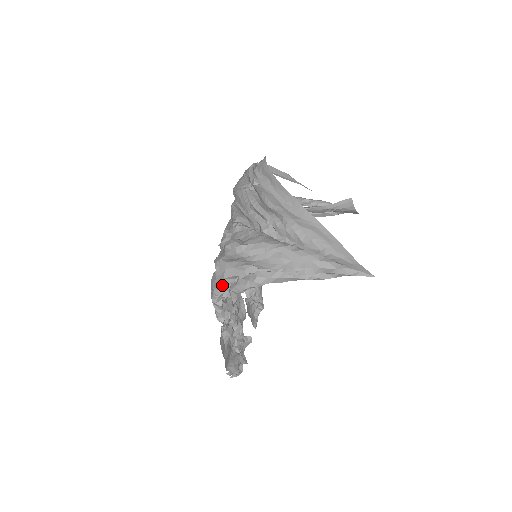
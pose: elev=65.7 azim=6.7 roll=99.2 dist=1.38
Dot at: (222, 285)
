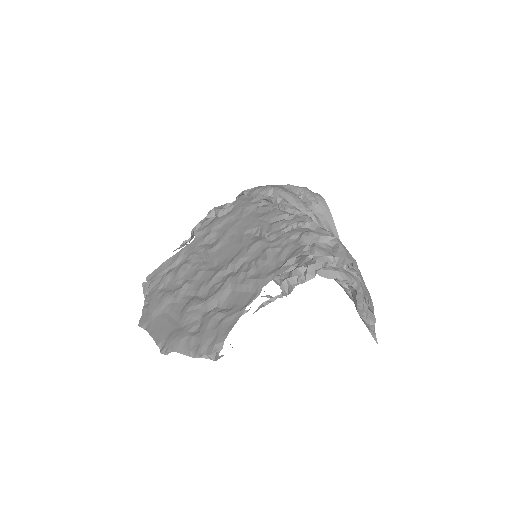
Dot at: (339, 260)
